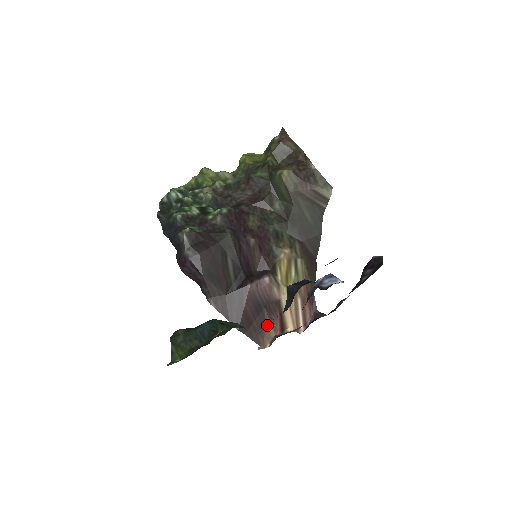
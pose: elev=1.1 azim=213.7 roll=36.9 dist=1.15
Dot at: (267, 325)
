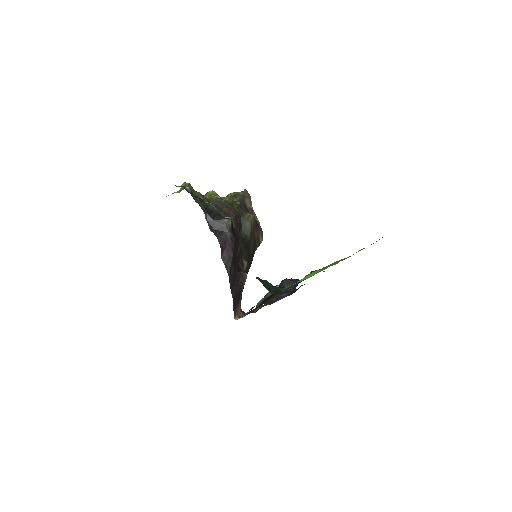
Dot at: (239, 304)
